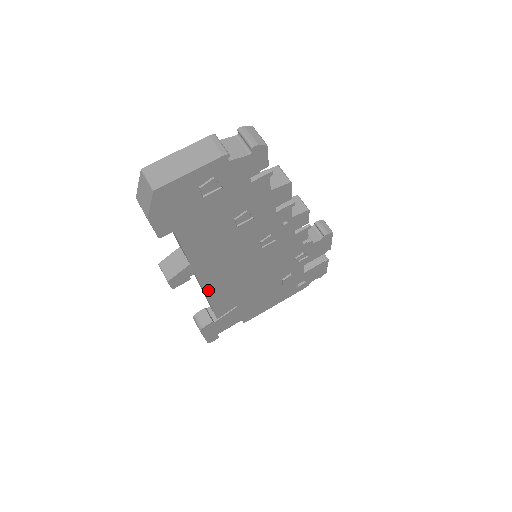
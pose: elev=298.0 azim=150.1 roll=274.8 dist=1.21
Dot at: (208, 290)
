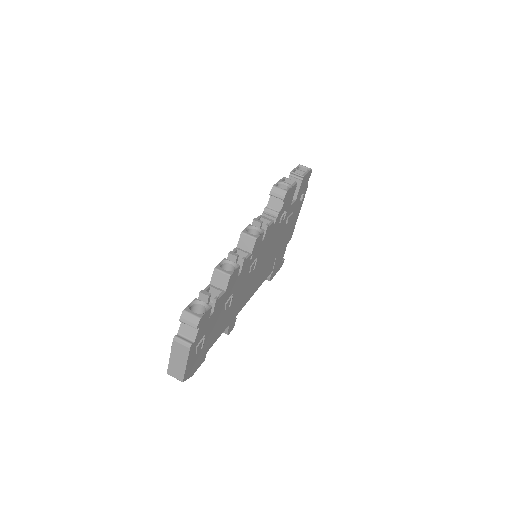
Dot at: (251, 296)
